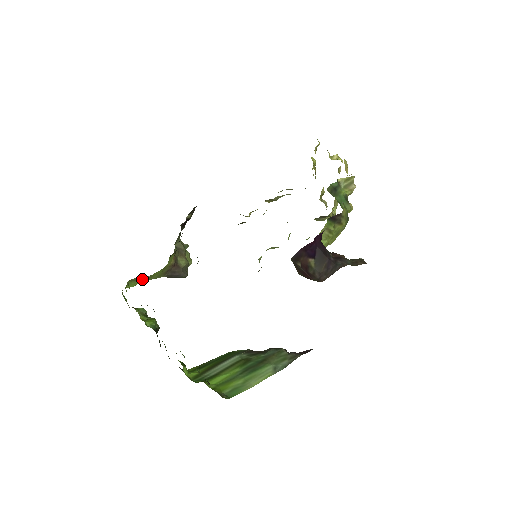
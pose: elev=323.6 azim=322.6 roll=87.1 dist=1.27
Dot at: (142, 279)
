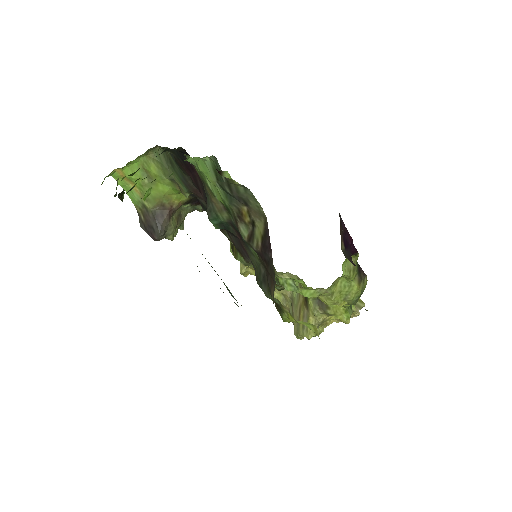
Dot at: (145, 178)
